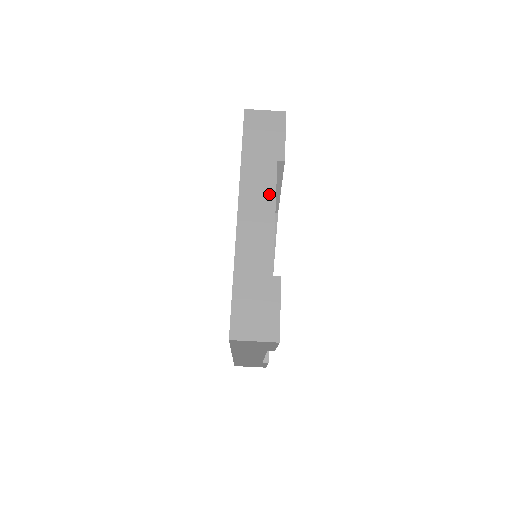
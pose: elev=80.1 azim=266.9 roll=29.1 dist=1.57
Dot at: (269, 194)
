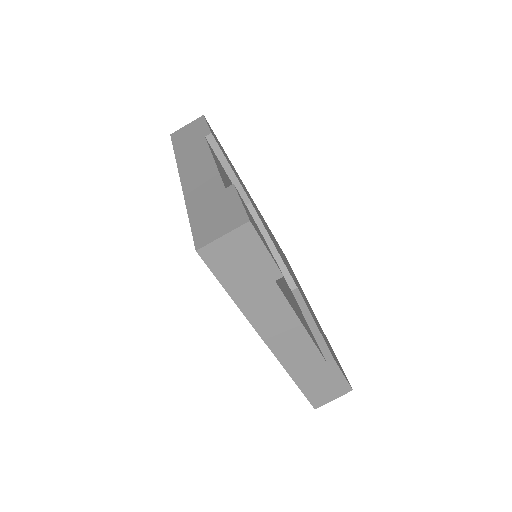
Dot at: (204, 154)
